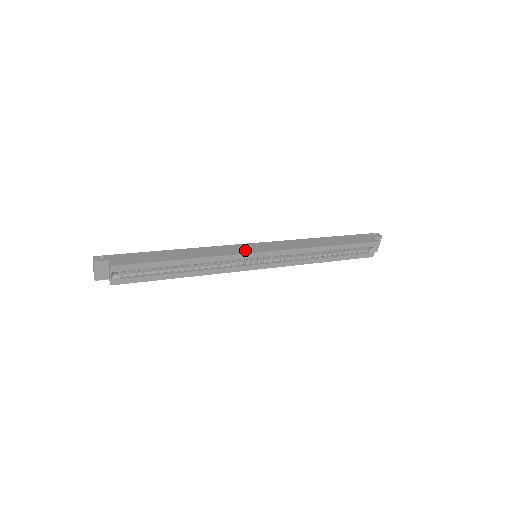
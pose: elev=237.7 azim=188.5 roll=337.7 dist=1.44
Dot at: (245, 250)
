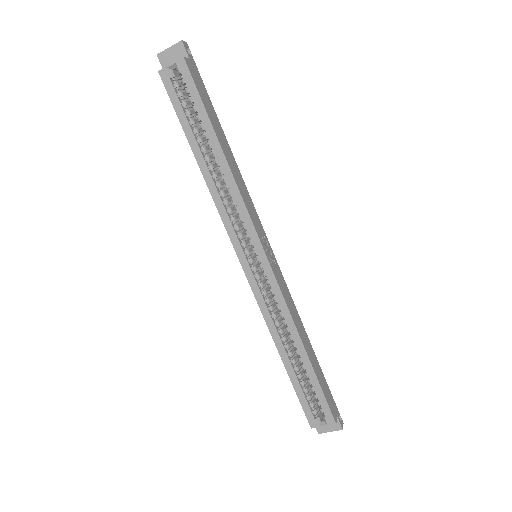
Dot at: (260, 233)
